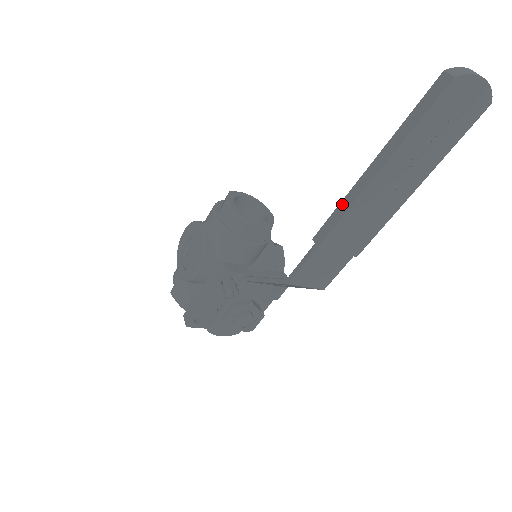
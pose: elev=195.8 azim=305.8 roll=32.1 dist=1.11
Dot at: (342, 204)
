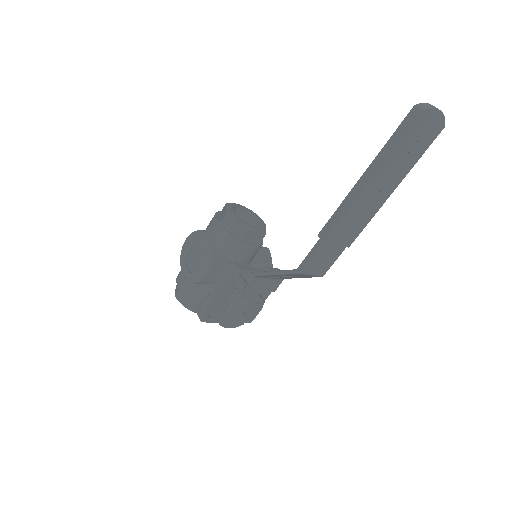
Dot at: (341, 206)
